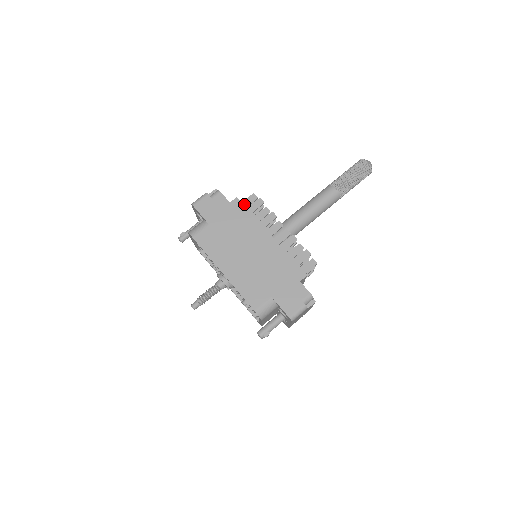
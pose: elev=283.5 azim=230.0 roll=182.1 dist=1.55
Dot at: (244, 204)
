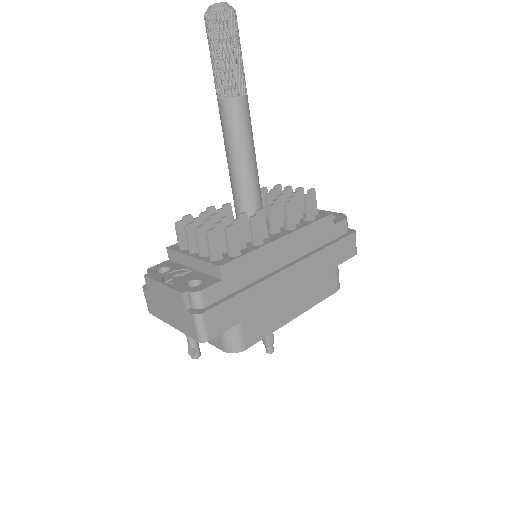
Dot at: (215, 254)
